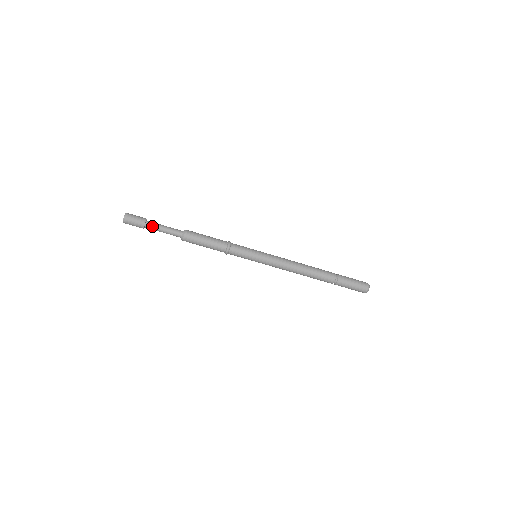
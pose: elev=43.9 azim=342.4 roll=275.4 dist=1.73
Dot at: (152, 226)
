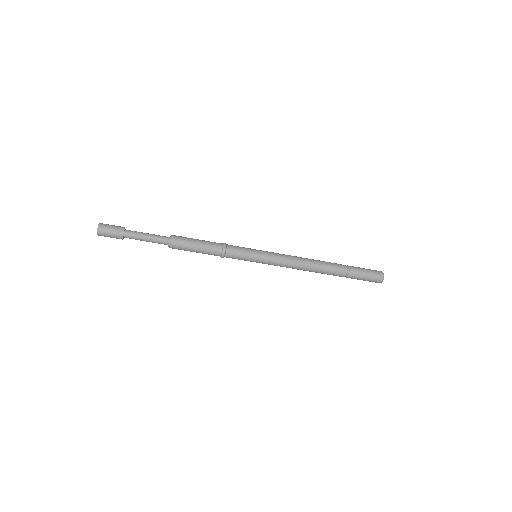
Dot at: (132, 238)
